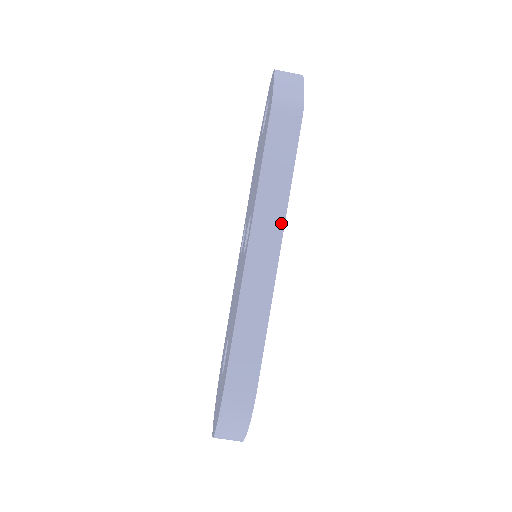
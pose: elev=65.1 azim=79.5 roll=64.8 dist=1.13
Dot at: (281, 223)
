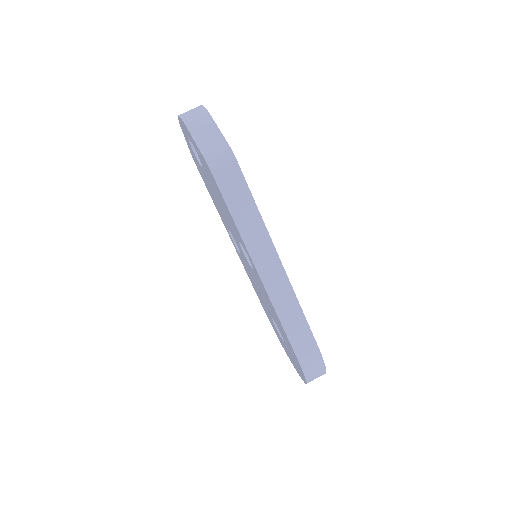
Dot at: (270, 245)
